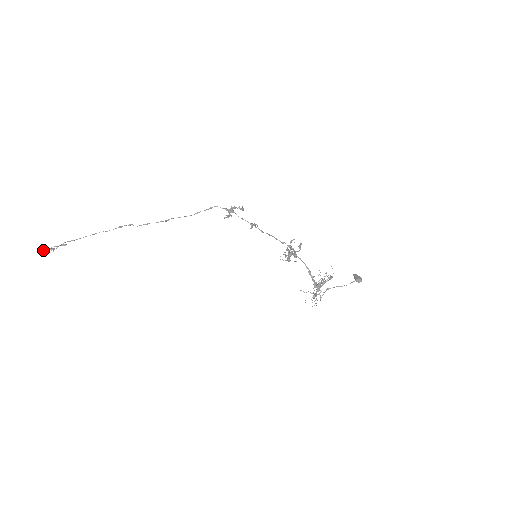
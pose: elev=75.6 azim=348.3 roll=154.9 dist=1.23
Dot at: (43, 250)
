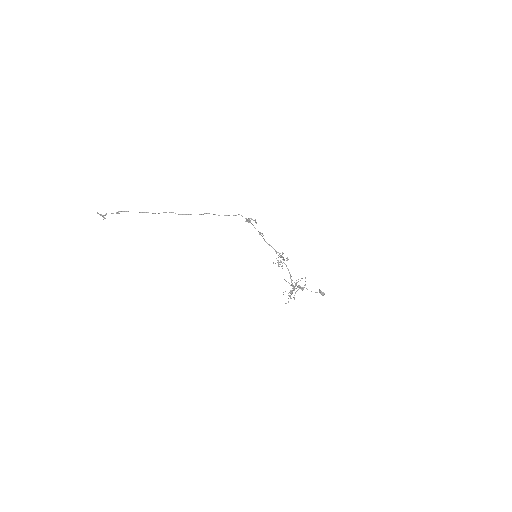
Dot at: (99, 214)
